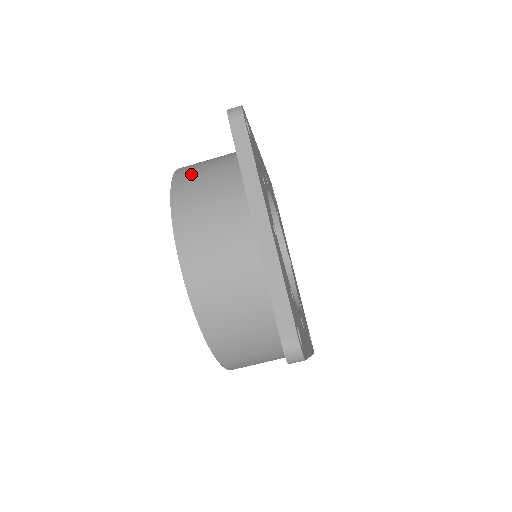
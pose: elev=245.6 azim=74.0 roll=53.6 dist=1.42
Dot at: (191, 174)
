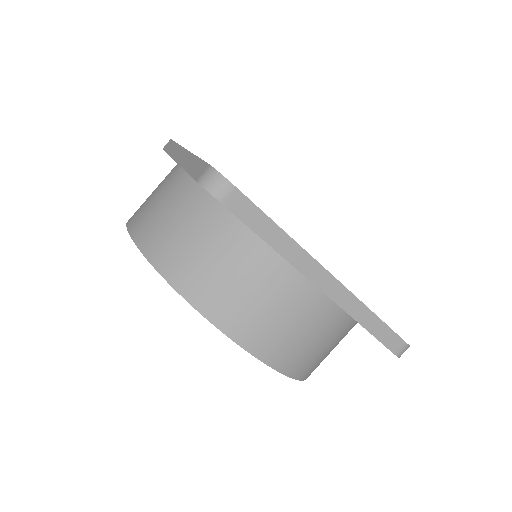
Dot at: occluded
